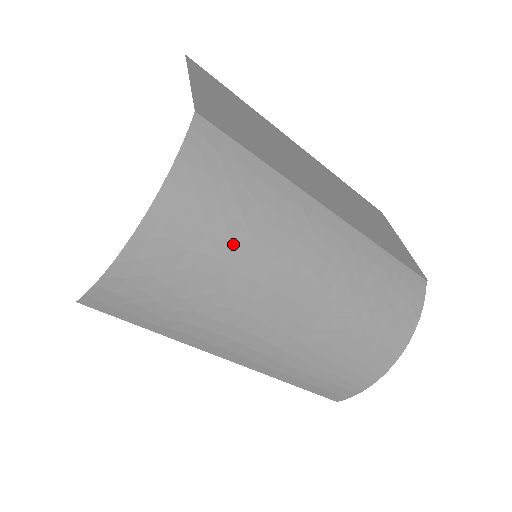
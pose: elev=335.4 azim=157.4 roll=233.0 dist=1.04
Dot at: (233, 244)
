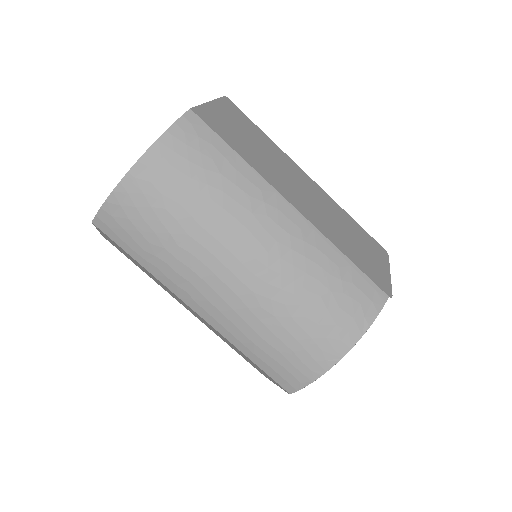
Dot at: (195, 199)
